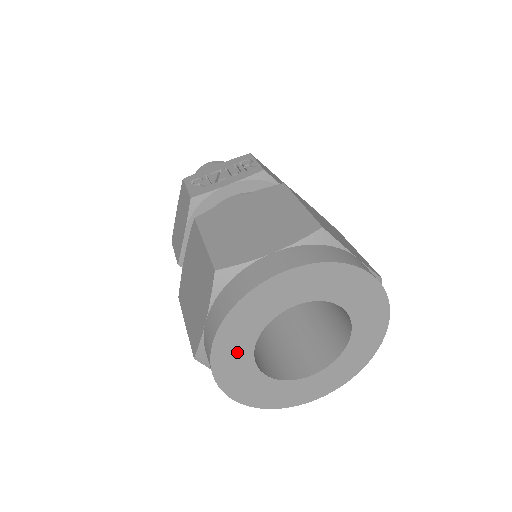
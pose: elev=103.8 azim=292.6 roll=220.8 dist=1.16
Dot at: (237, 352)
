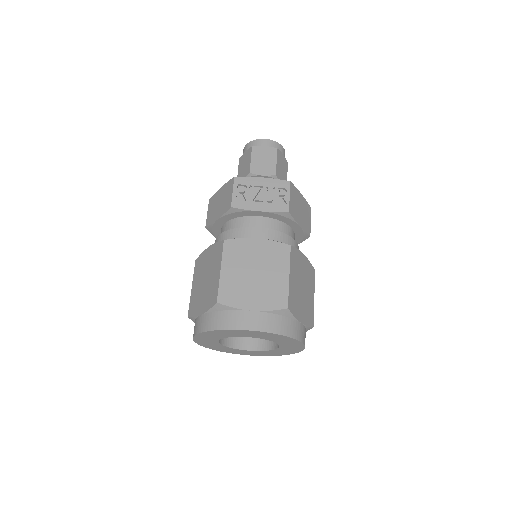
Dot at: (210, 338)
